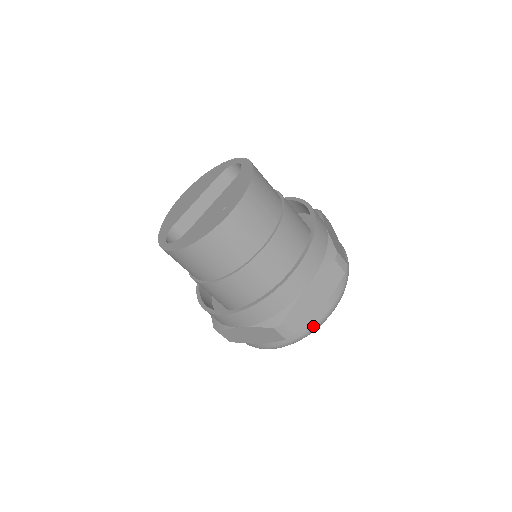
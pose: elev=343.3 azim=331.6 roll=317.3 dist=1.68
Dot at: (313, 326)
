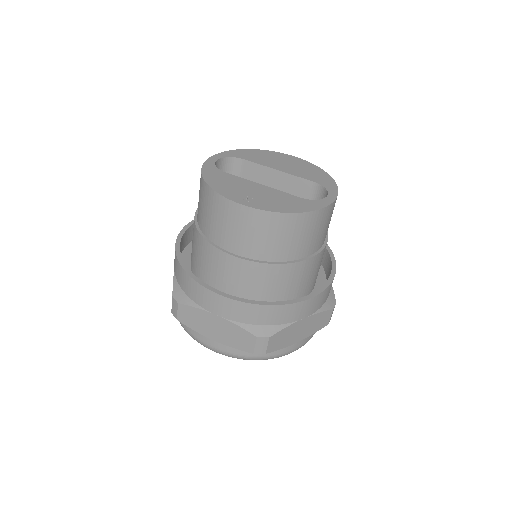
Dot at: (195, 336)
